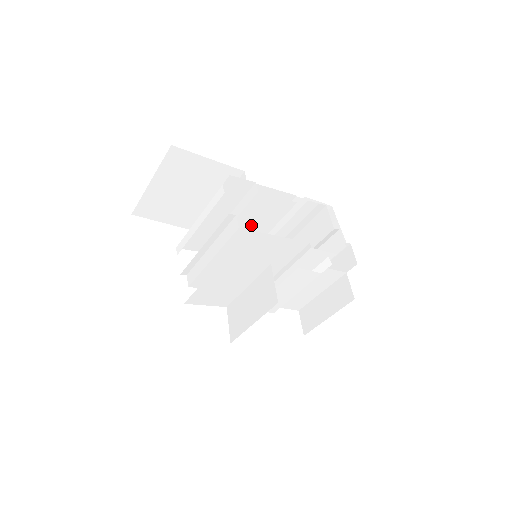
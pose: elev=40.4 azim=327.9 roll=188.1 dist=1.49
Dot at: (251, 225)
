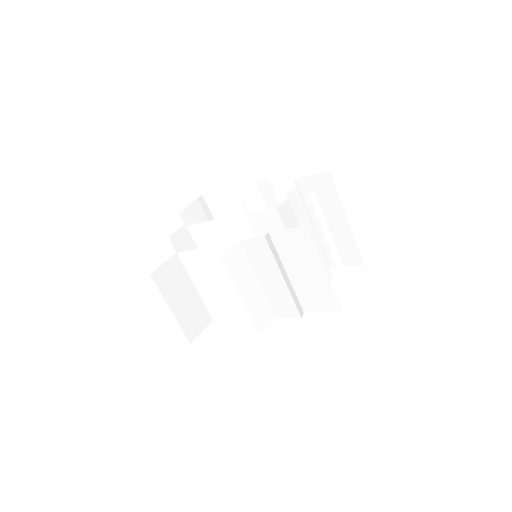
Dot at: occluded
